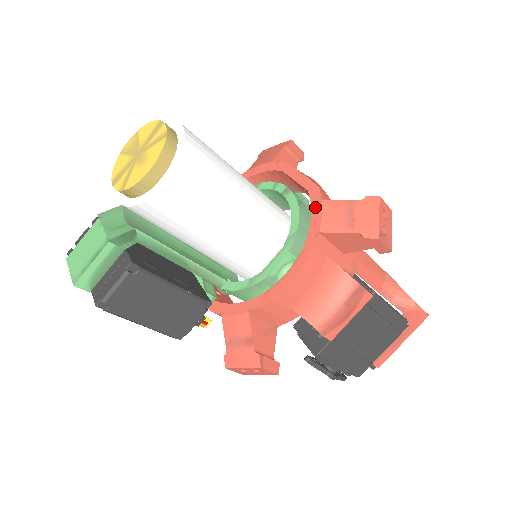
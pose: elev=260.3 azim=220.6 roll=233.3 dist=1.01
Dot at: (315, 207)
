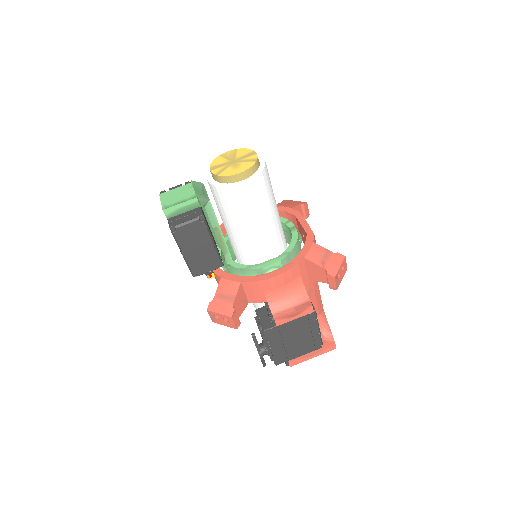
Dot at: (307, 244)
